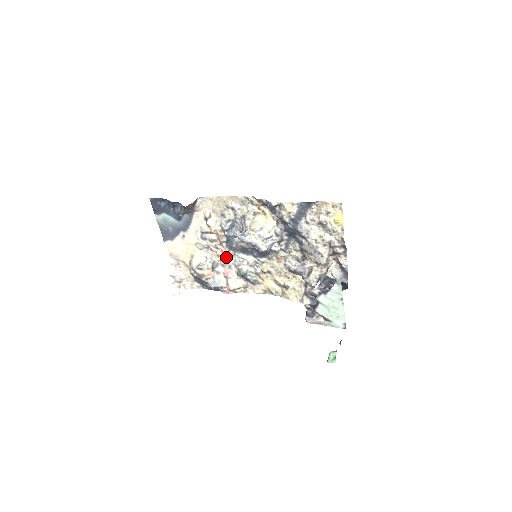
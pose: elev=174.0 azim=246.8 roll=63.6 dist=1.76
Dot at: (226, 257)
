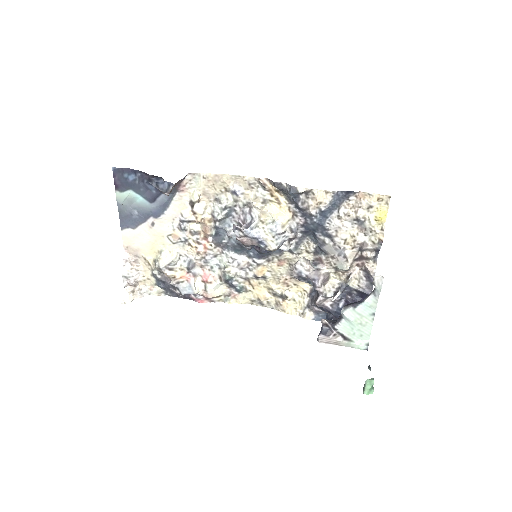
Dot at: (210, 255)
